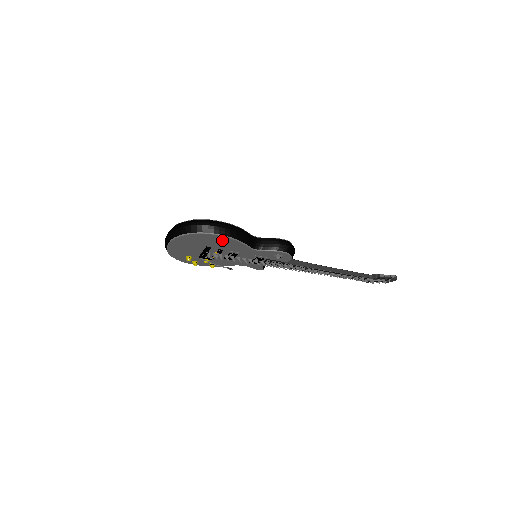
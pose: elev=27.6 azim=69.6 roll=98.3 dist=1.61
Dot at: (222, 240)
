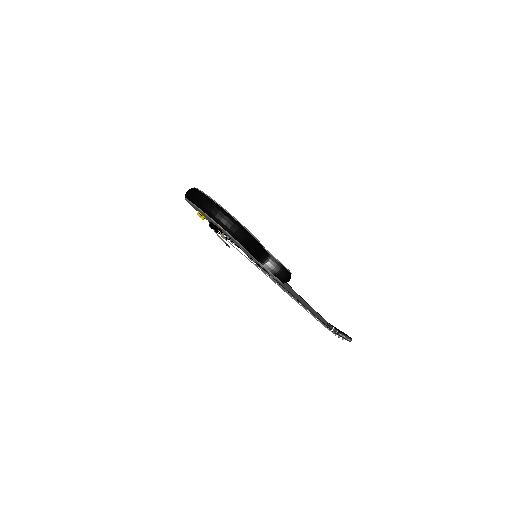
Dot at: (235, 241)
